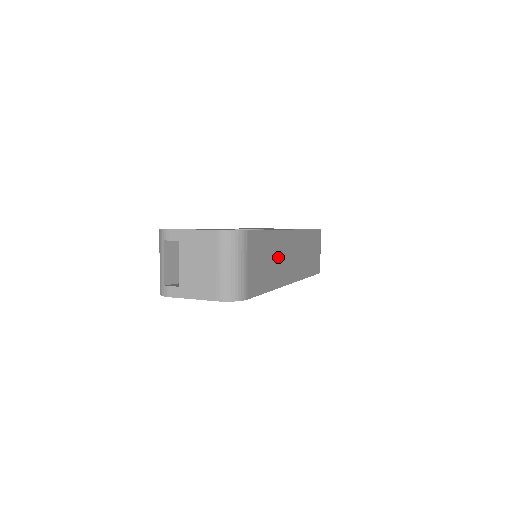
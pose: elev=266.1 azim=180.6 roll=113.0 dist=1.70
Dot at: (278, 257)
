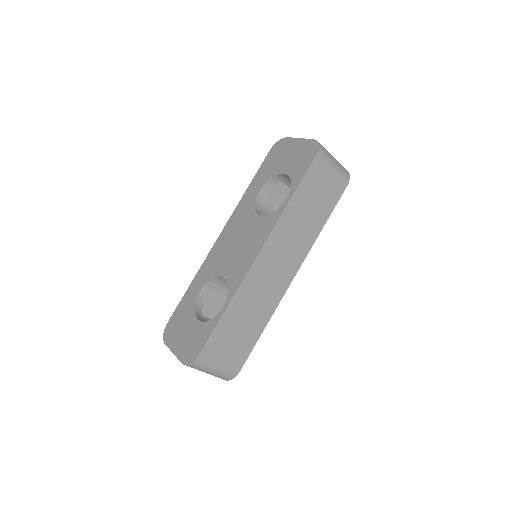
Dot at: (255, 301)
